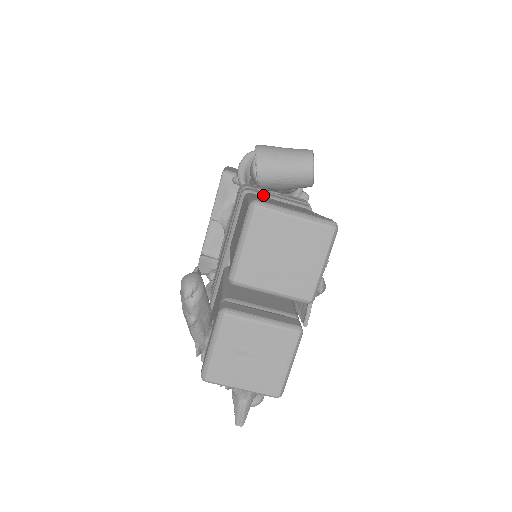
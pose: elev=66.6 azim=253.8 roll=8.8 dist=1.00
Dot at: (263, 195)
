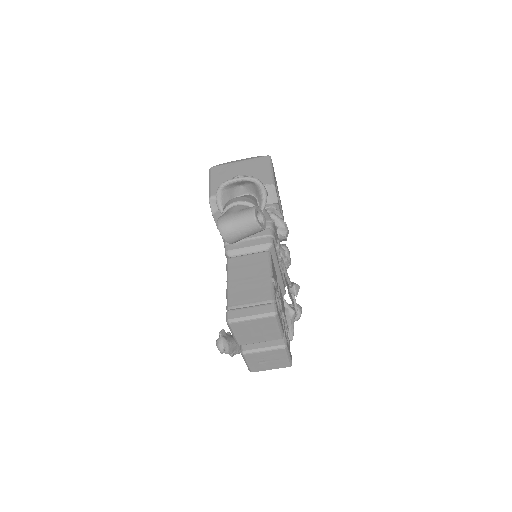
Dot at: (238, 250)
